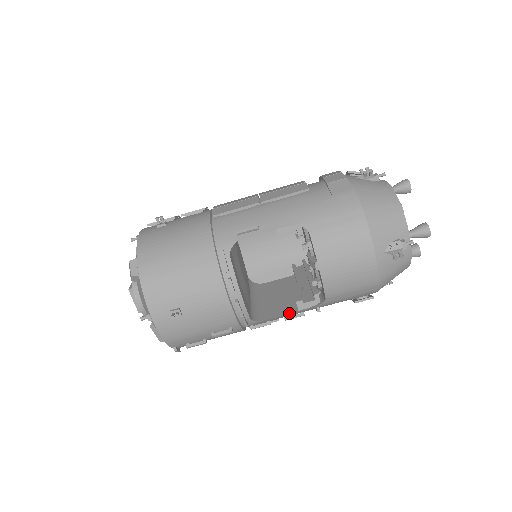
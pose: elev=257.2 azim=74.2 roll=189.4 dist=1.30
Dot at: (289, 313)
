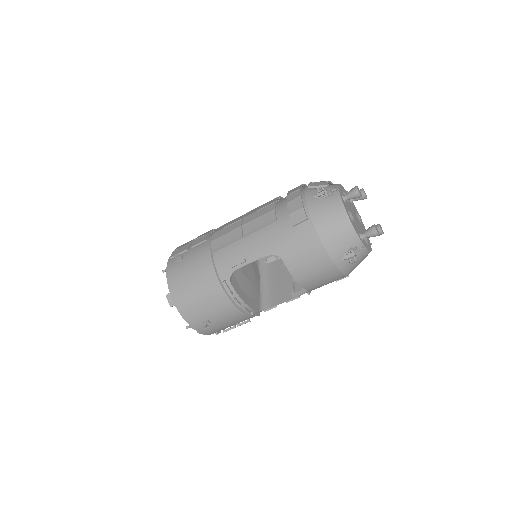
Dot at: (287, 300)
